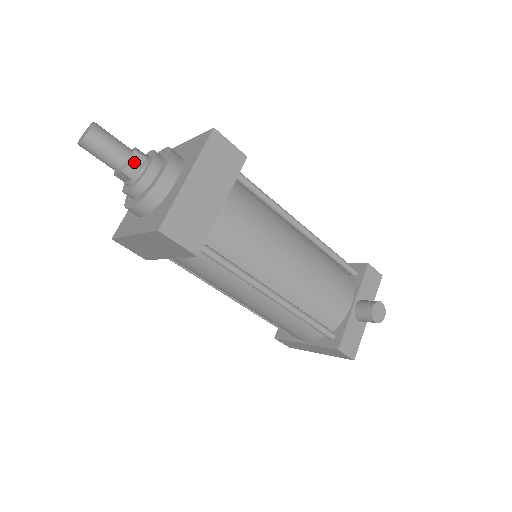
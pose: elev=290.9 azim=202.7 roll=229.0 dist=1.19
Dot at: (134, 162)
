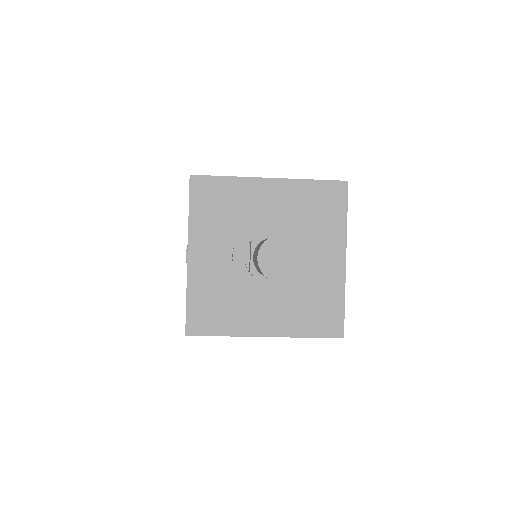
Dot at: occluded
